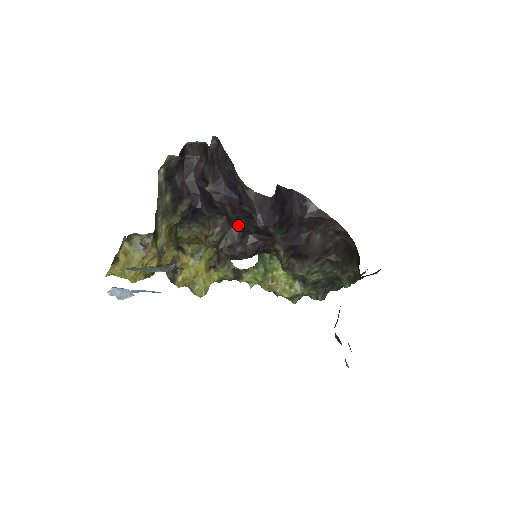
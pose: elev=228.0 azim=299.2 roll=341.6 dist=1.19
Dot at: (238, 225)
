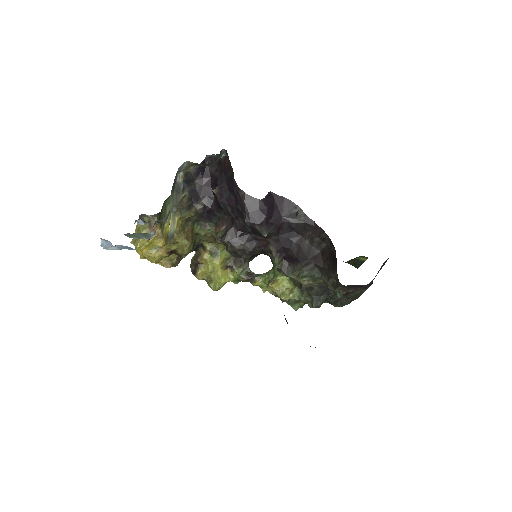
Dot at: (238, 224)
